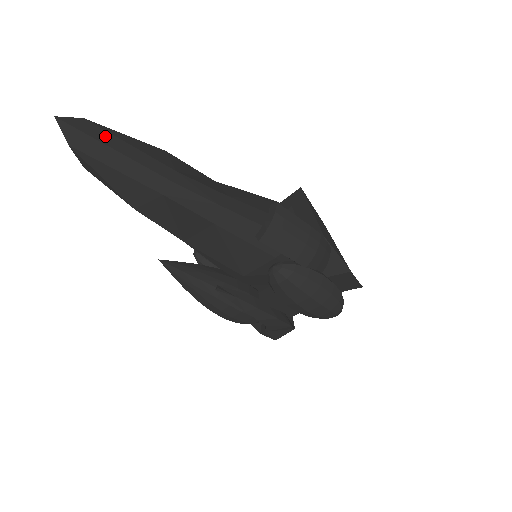
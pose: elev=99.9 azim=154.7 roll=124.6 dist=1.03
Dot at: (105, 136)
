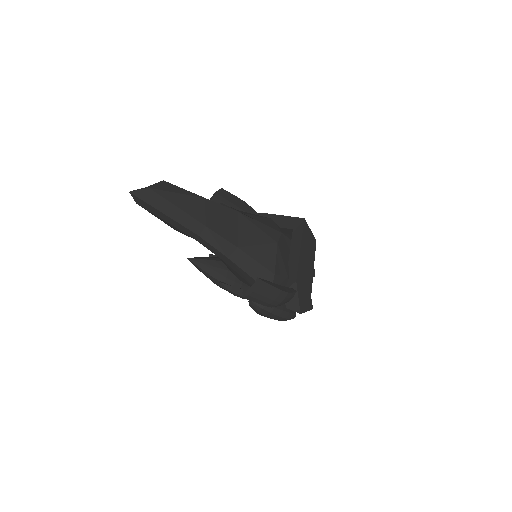
Dot at: (161, 203)
